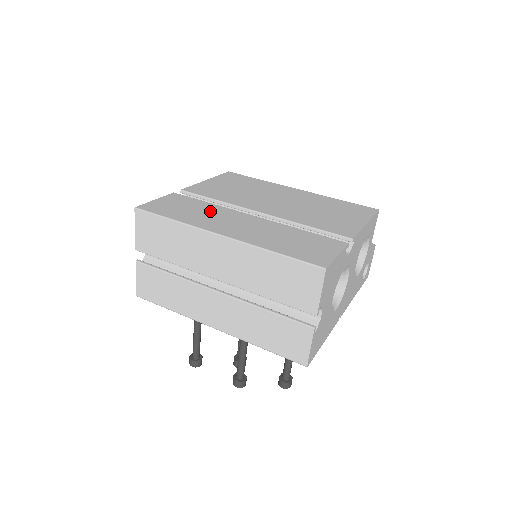
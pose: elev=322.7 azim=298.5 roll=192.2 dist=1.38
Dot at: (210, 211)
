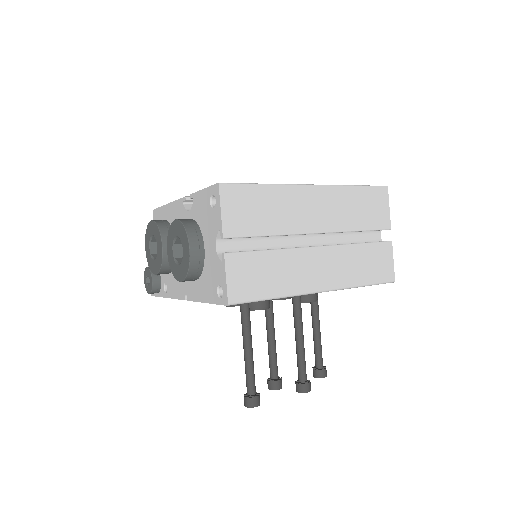
Dot at: occluded
